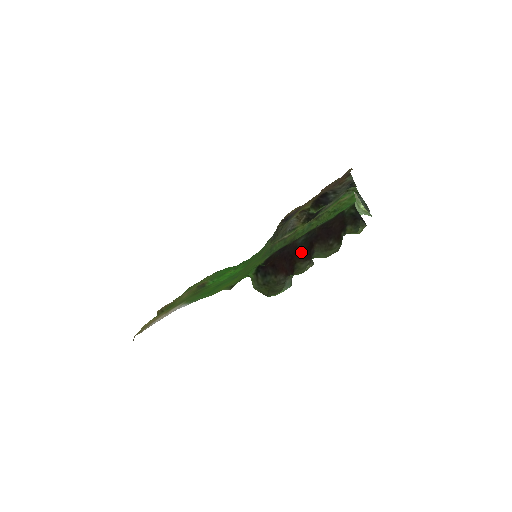
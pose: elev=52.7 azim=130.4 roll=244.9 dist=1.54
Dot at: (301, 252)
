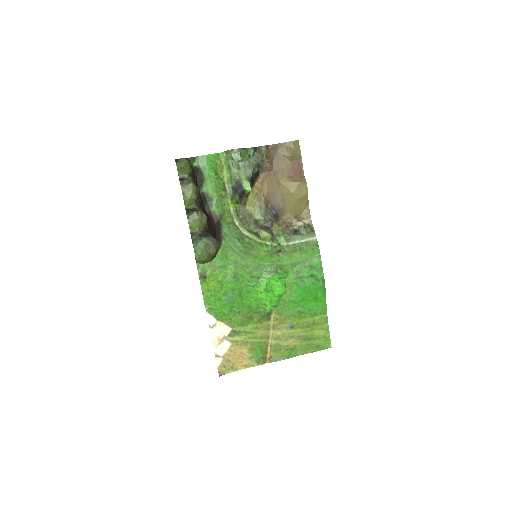
Dot at: (207, 215)
